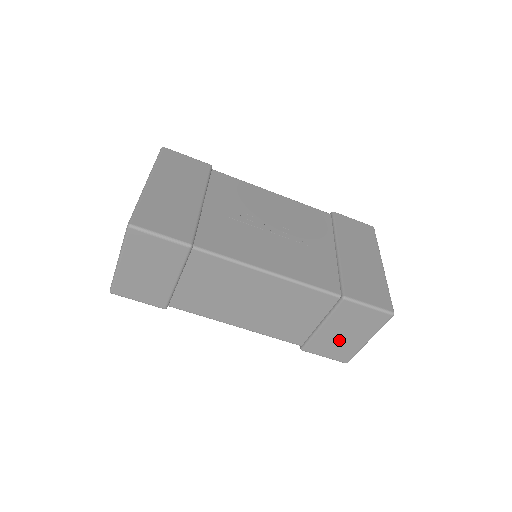
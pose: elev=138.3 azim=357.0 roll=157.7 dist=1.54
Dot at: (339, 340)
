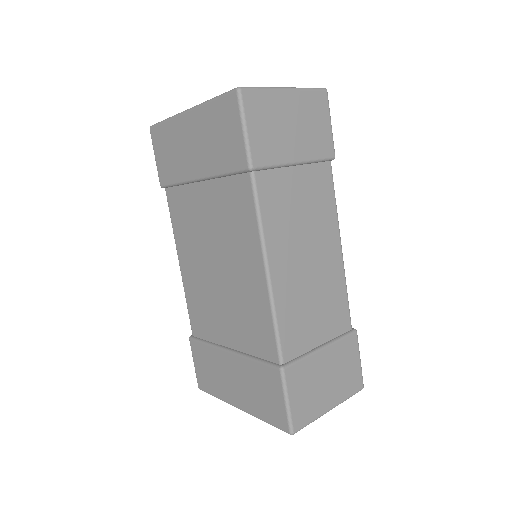
Dot at: (317, 384)
